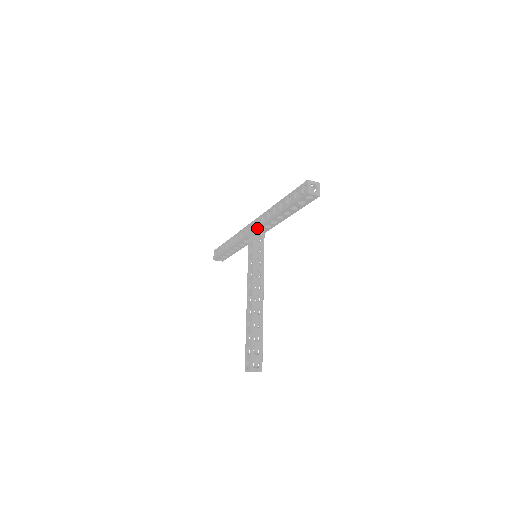
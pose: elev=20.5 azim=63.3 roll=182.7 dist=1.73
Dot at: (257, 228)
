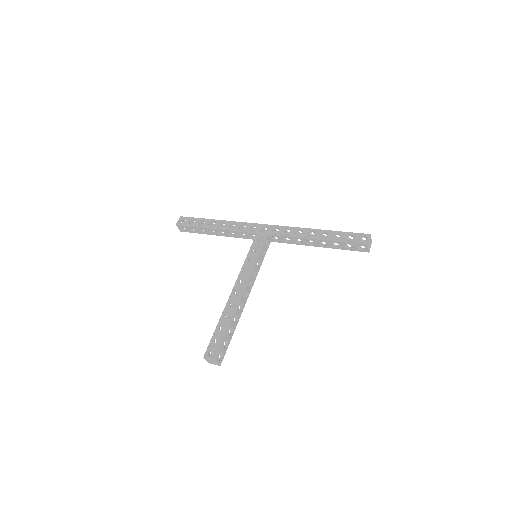
Dot at: (275, 234)
